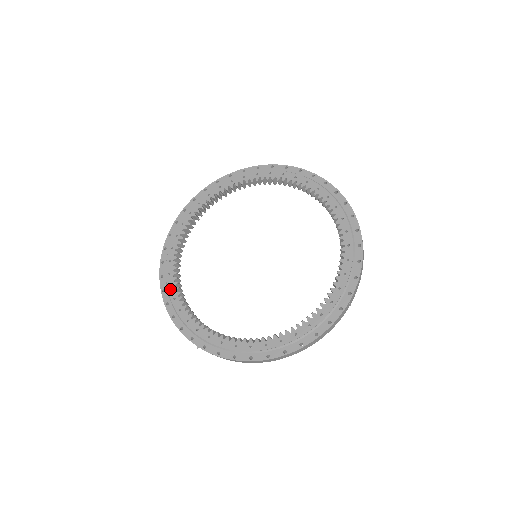
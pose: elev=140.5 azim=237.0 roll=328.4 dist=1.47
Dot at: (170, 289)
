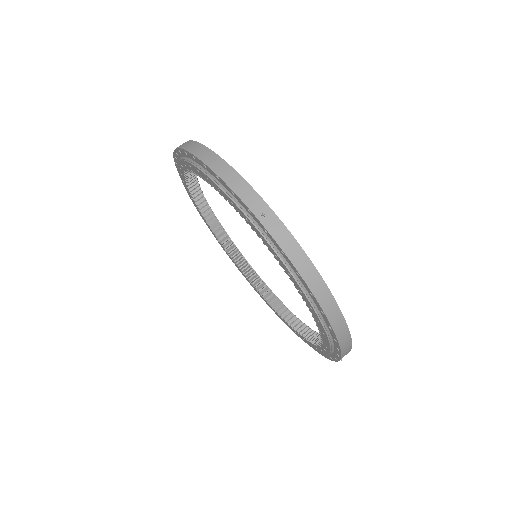
Dot at: (211, 231)
